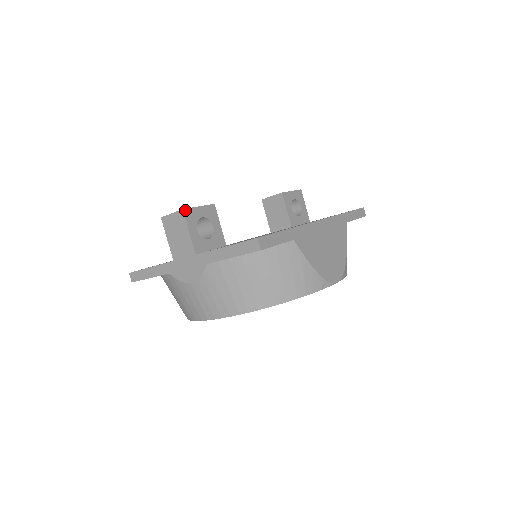
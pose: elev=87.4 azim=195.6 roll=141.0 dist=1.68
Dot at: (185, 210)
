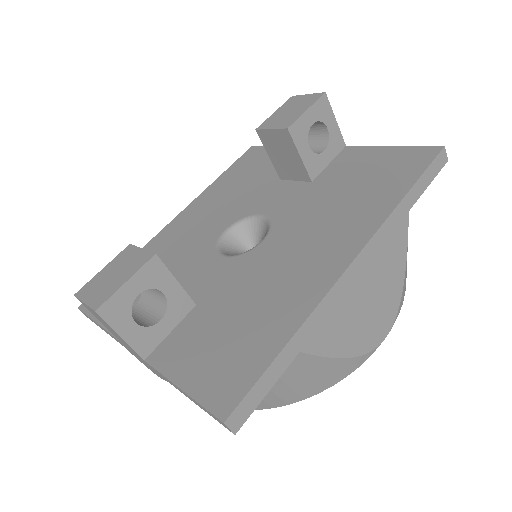
Dot at: (101, 309)
